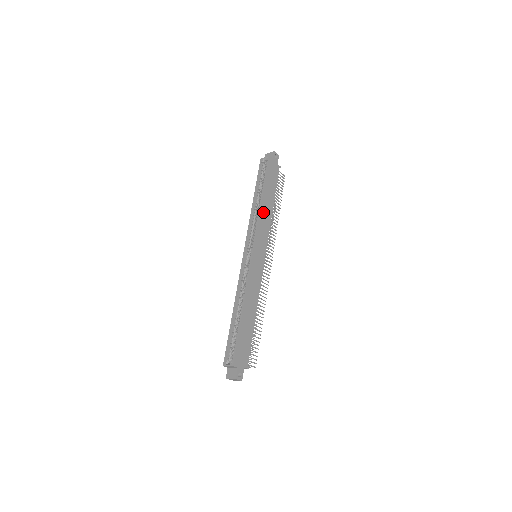
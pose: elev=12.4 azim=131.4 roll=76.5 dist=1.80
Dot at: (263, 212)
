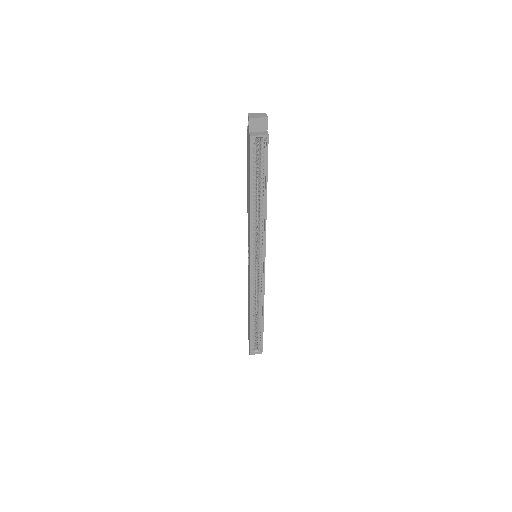
Dot at: occluded
